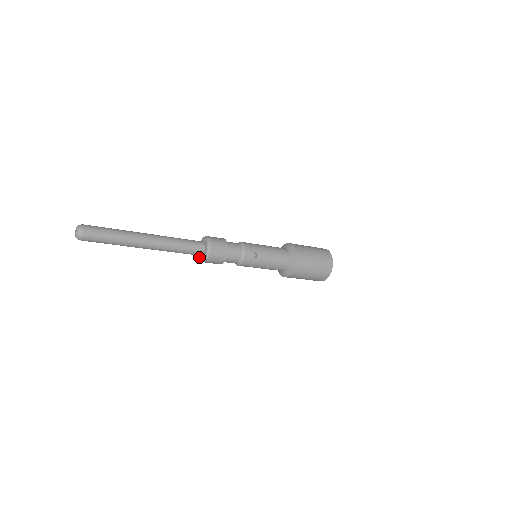
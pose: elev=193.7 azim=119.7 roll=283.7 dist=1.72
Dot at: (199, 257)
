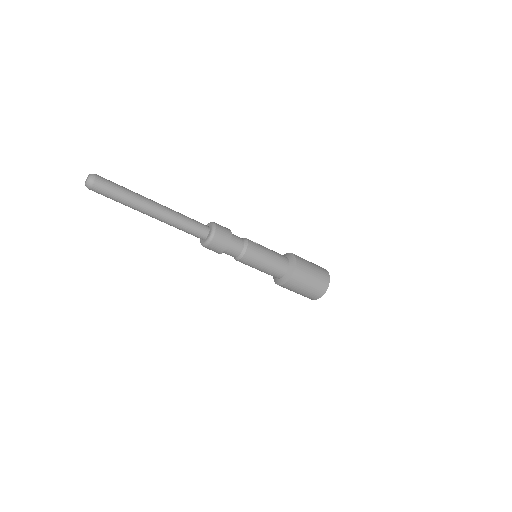
Dot at: (205, 241)
